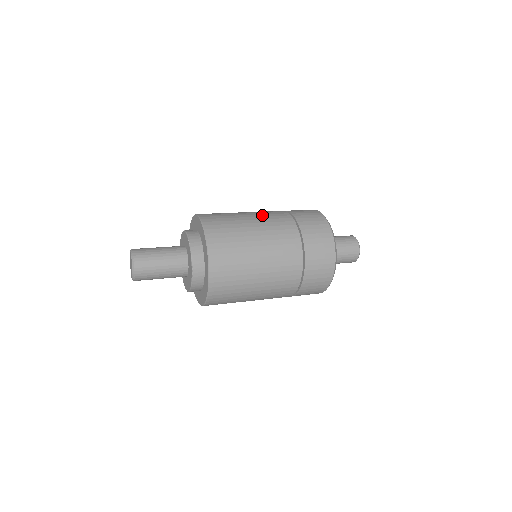
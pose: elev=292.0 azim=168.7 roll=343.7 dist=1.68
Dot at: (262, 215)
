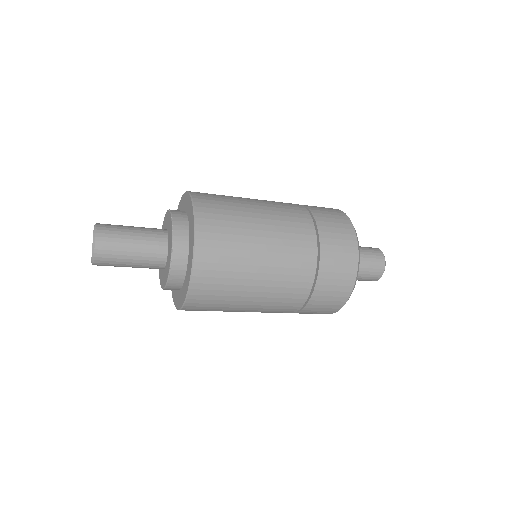
Dot at: (275, 212)
